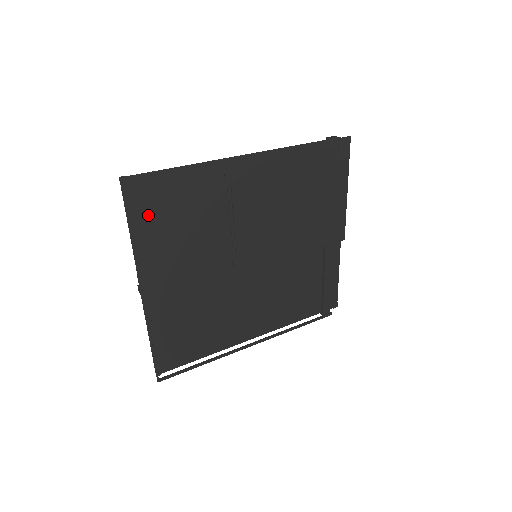
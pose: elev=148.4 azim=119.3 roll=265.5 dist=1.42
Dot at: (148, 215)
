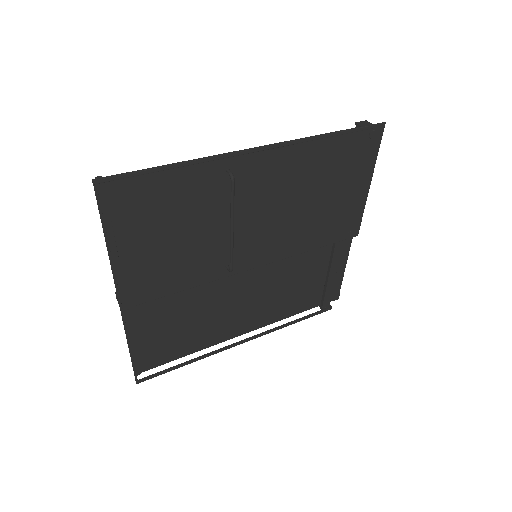
Dot at: (129, 220)
